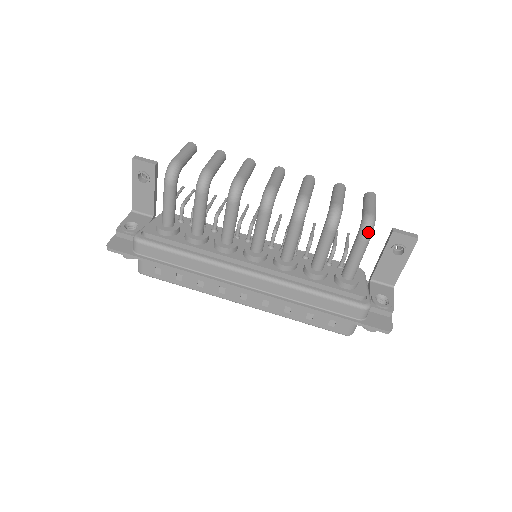
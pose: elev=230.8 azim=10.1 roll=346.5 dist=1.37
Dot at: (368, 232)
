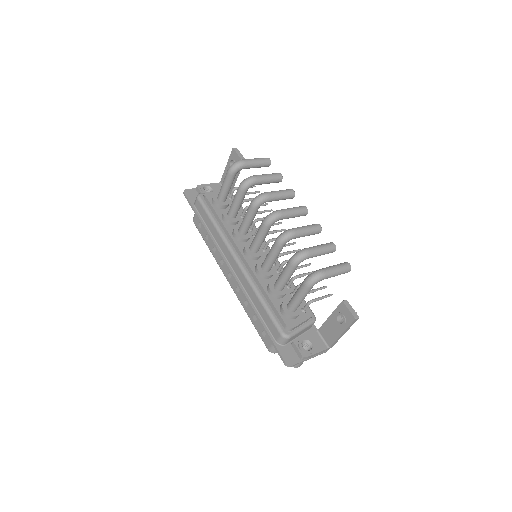
Dot at: (310, 281)
